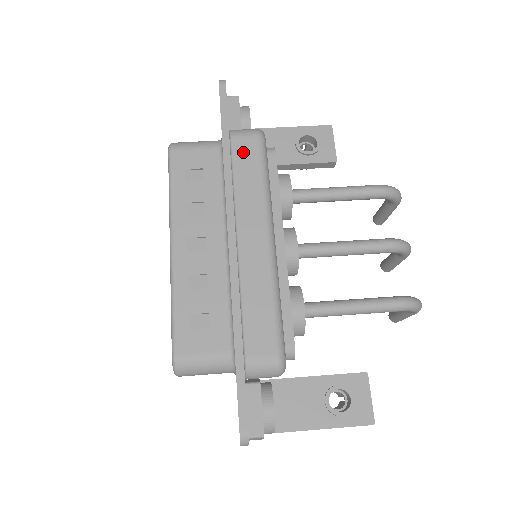
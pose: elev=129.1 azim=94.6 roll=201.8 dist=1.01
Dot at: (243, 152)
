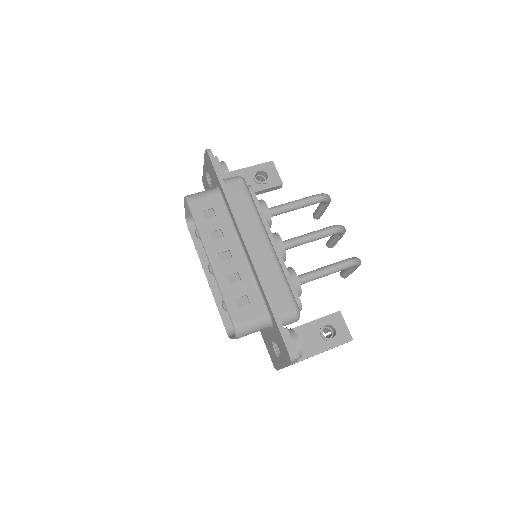
Dot at: (236, 192)
